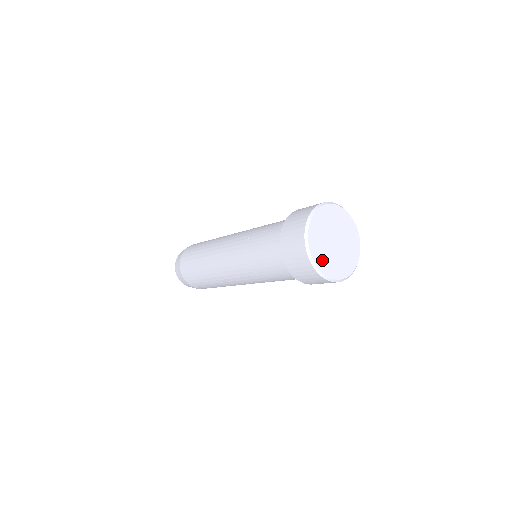
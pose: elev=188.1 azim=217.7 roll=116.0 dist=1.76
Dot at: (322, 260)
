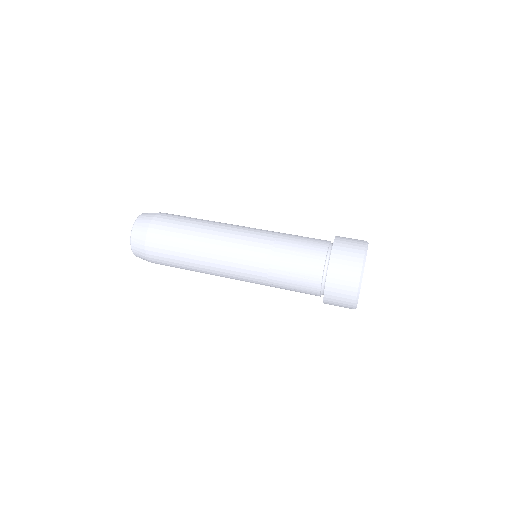
Dot at: occluded
